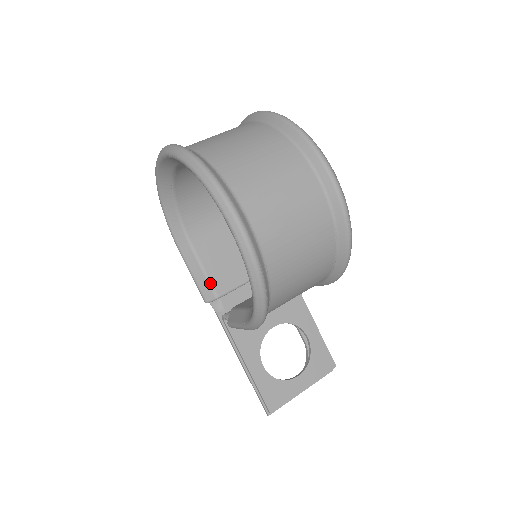
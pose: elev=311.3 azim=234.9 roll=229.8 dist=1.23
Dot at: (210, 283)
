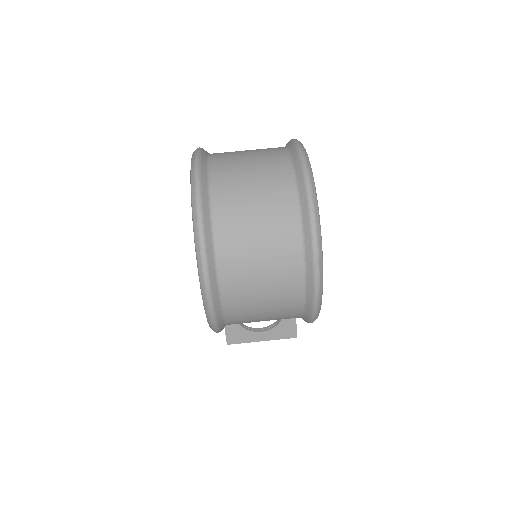
Dot at: occluded
